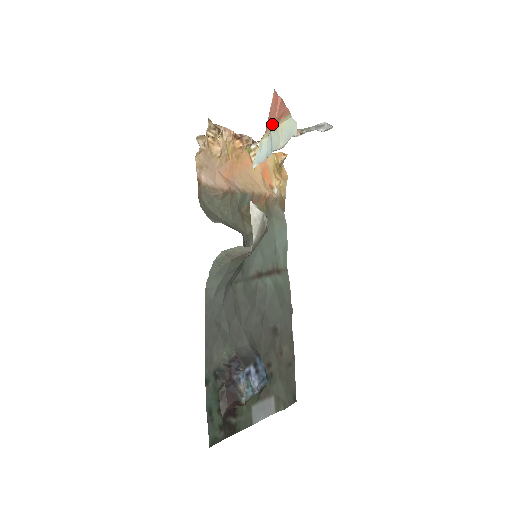
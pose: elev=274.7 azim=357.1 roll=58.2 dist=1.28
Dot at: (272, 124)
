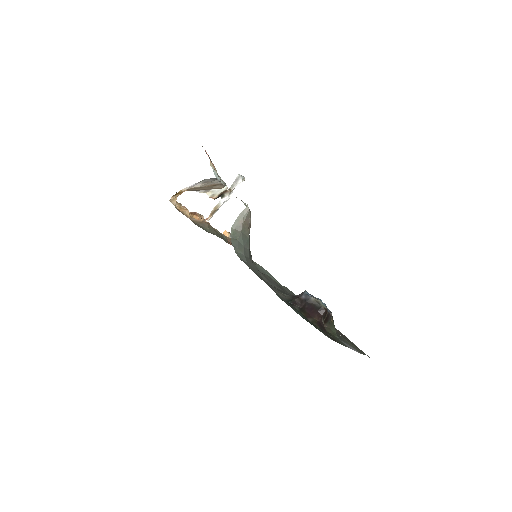
Dot at: occluded
